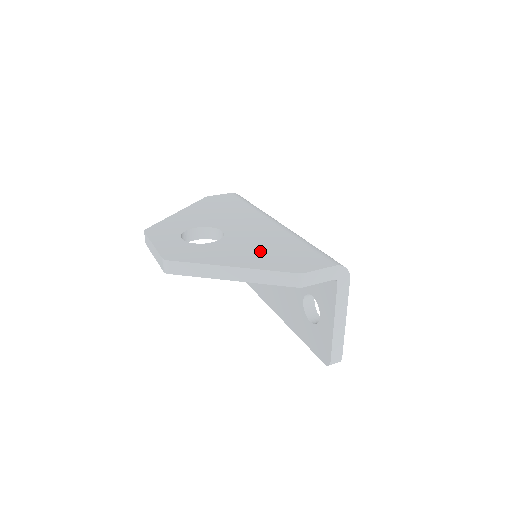
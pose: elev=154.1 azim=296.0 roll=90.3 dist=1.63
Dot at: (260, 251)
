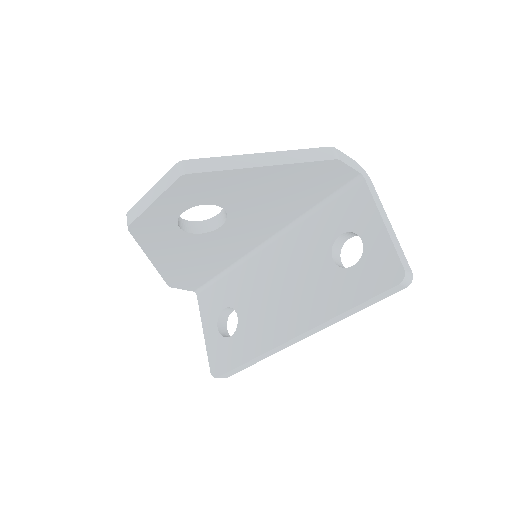
Dot at: occluded
